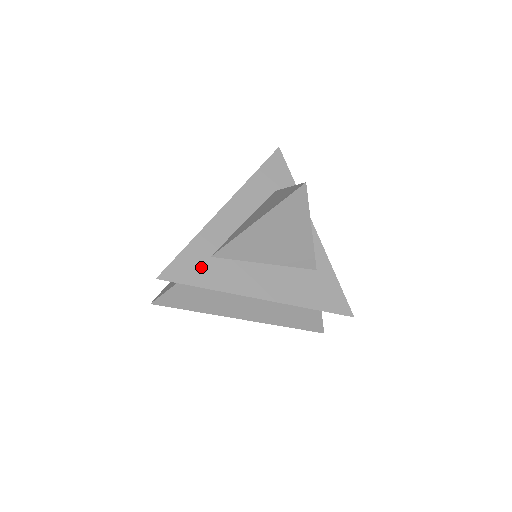
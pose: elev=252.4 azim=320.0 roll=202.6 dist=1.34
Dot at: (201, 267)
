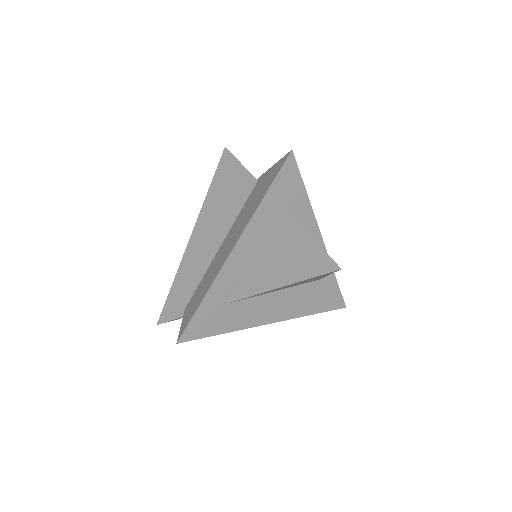
Dot at: (217, 317)
